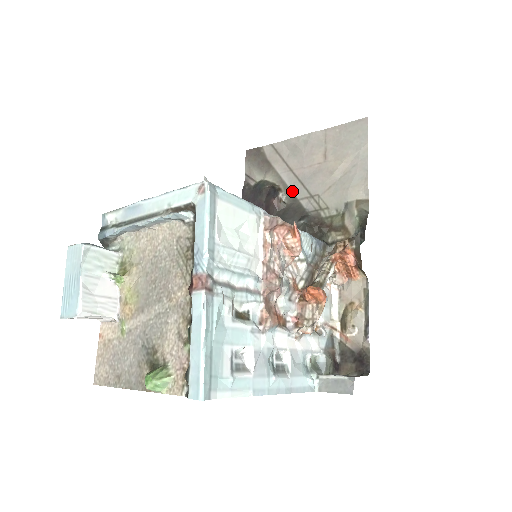
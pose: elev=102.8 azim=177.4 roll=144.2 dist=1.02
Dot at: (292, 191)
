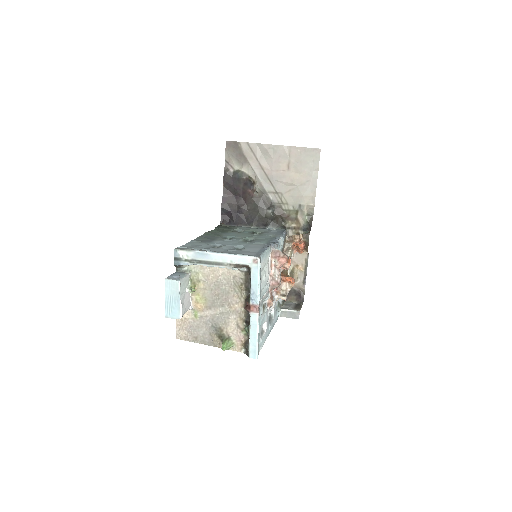
Dot at: (263, 185)
